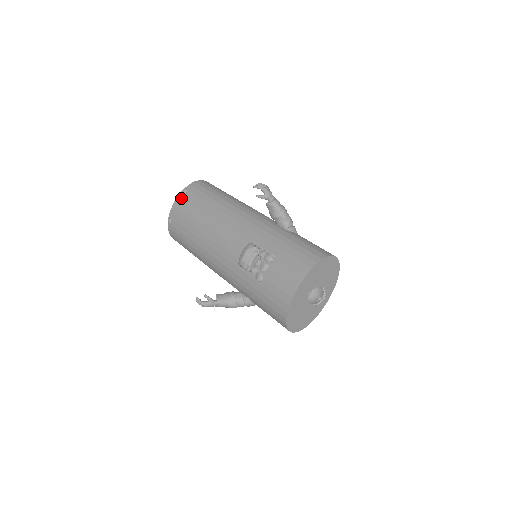
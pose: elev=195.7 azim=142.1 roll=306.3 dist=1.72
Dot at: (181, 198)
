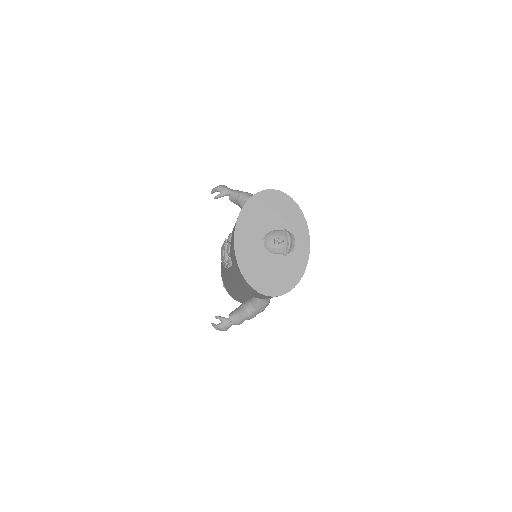
Dot at: occluded
